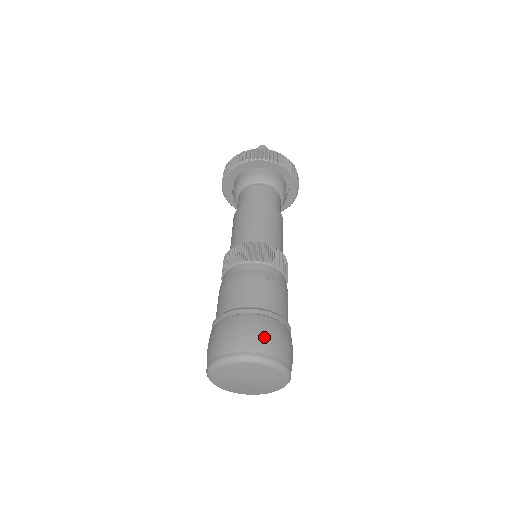
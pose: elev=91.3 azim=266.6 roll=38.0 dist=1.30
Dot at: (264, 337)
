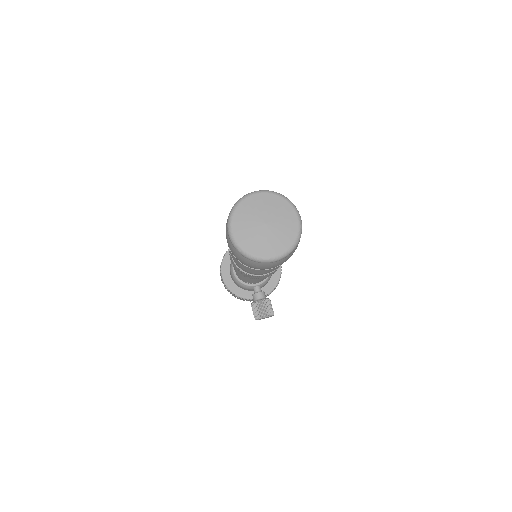
Dot at: occluded
